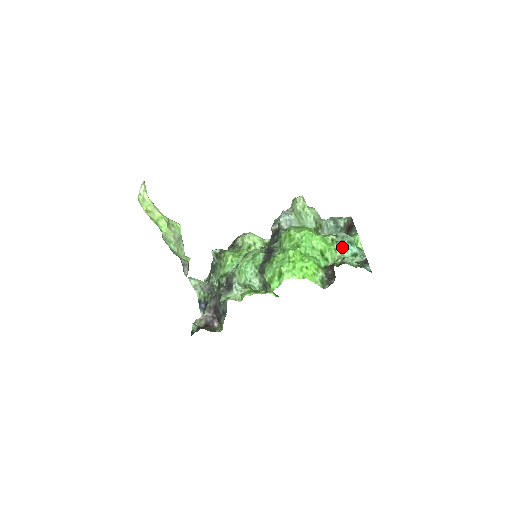
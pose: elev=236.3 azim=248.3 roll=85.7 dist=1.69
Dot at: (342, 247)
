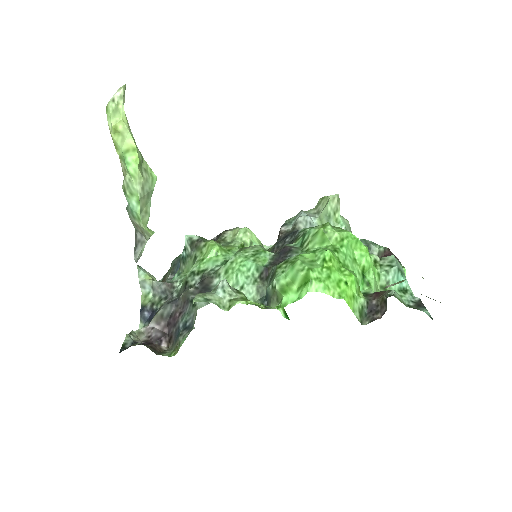
Dot at: (389, 274)
